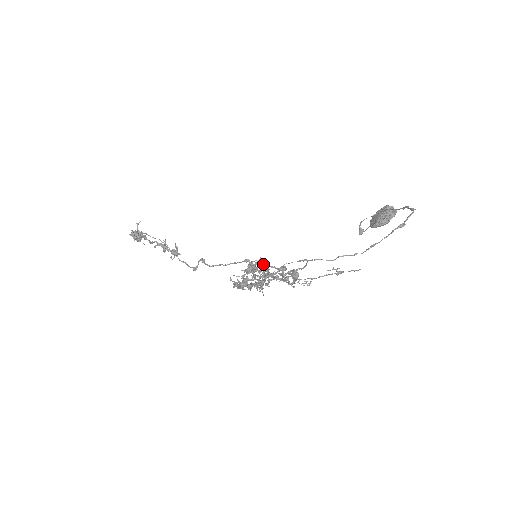
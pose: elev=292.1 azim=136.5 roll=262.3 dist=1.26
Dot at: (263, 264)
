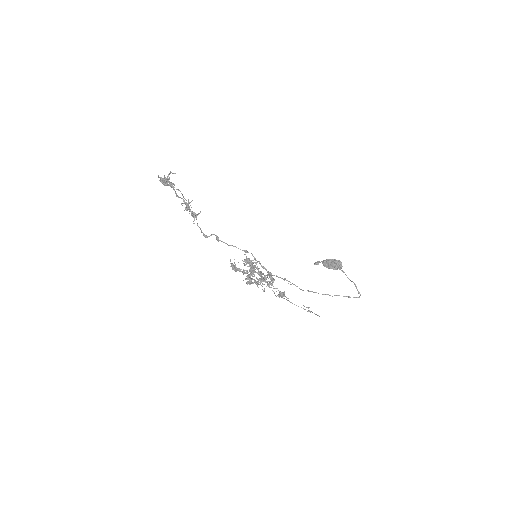
Dot at: (254, 258)
